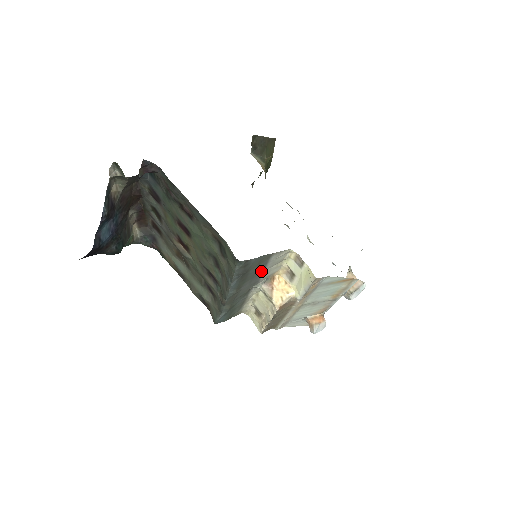
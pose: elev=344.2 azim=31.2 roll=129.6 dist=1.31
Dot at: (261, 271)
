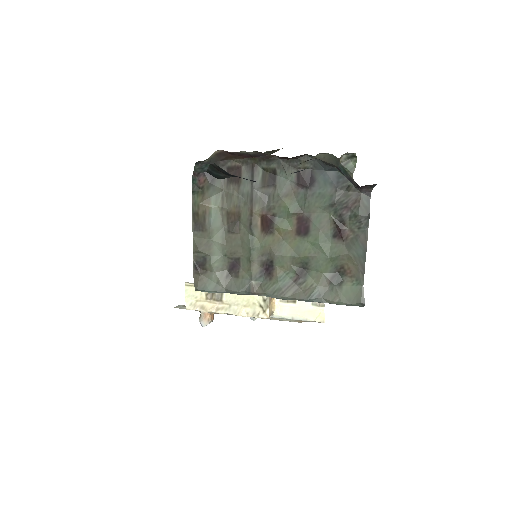
Dot at: occluded
